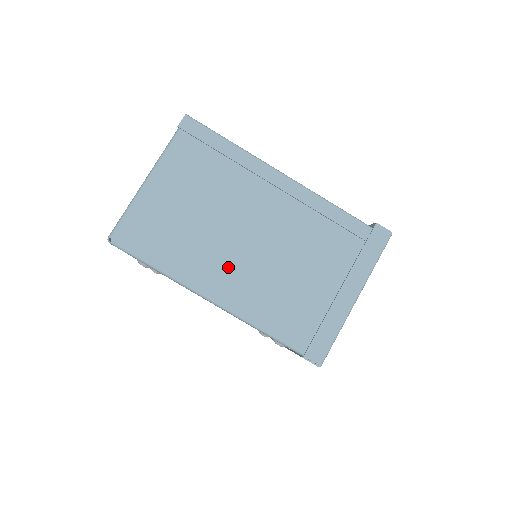
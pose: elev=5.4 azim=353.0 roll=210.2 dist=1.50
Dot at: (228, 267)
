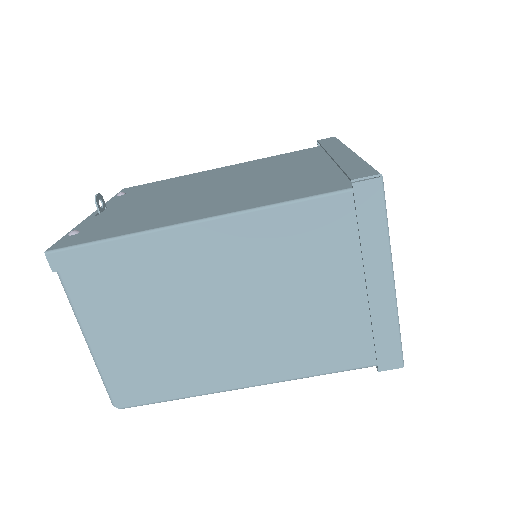
Dot at: (235, 351)
